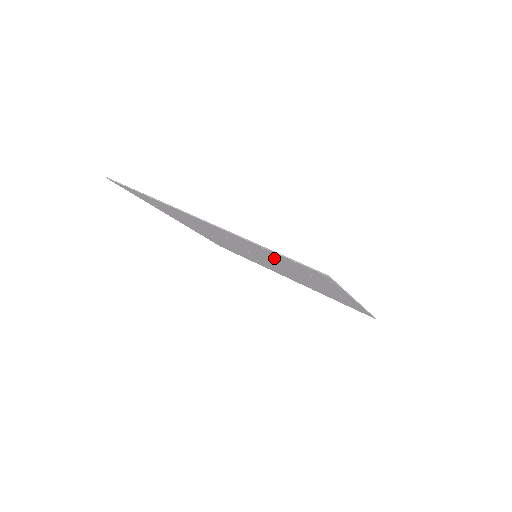
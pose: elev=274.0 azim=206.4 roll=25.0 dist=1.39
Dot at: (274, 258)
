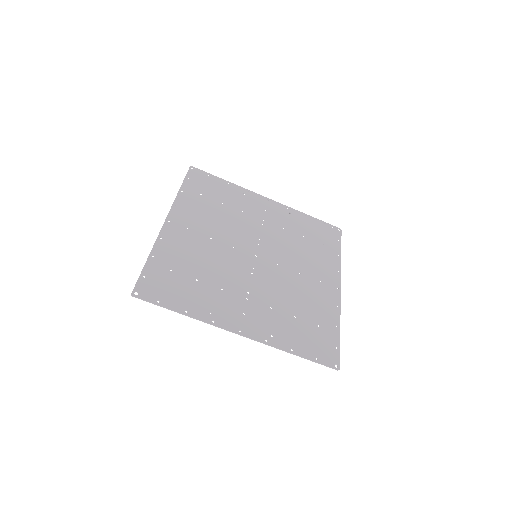
Dot at: (289, 317)
